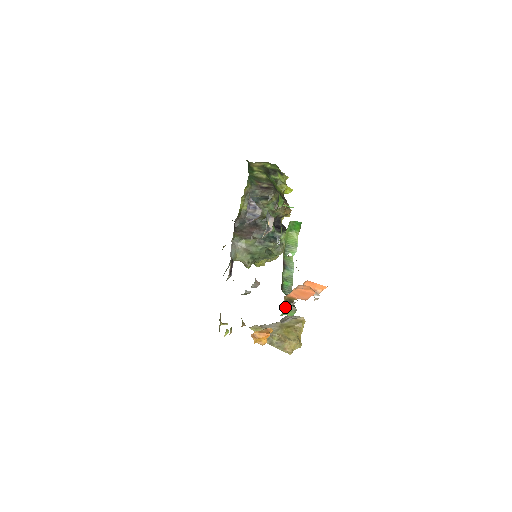
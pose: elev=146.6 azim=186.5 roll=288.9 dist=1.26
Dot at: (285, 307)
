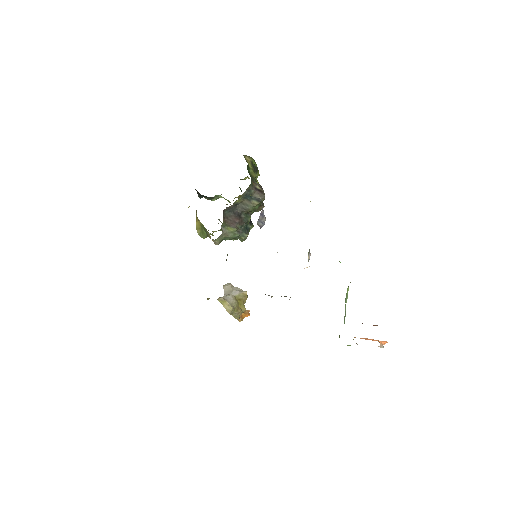
Dot at: occluded
